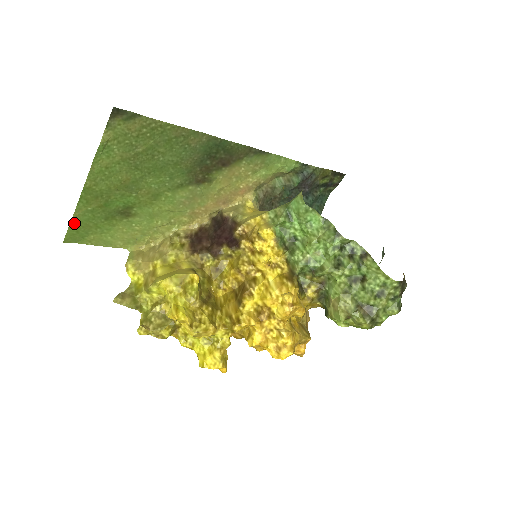
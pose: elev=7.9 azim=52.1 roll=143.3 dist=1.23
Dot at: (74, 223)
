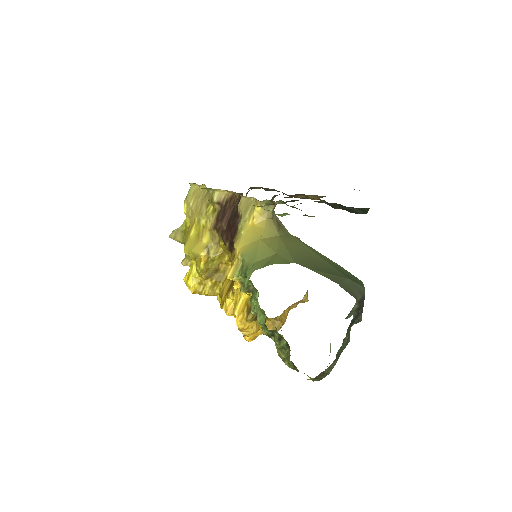
Dot at: occluded
